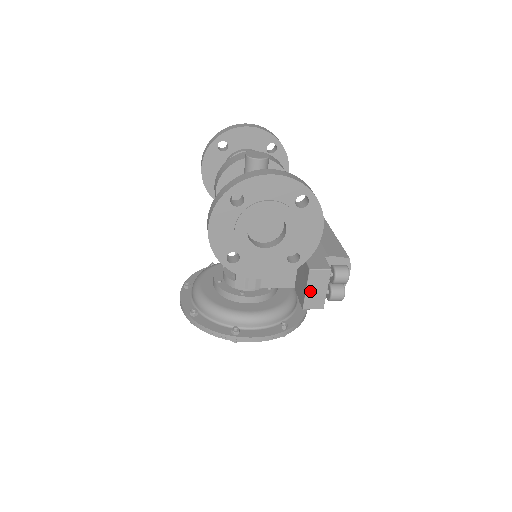
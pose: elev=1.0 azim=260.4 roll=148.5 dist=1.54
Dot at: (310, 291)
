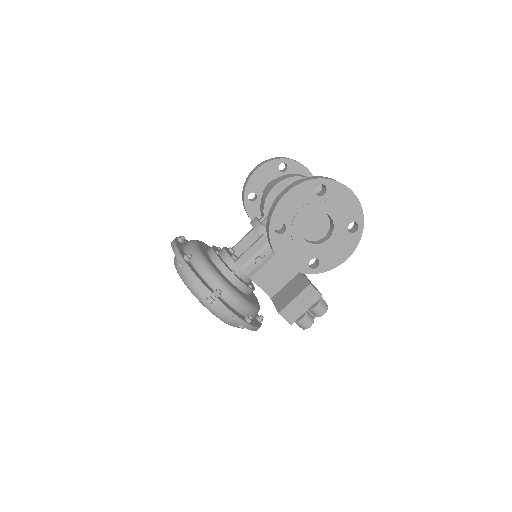
Dot at: (296, 302)
